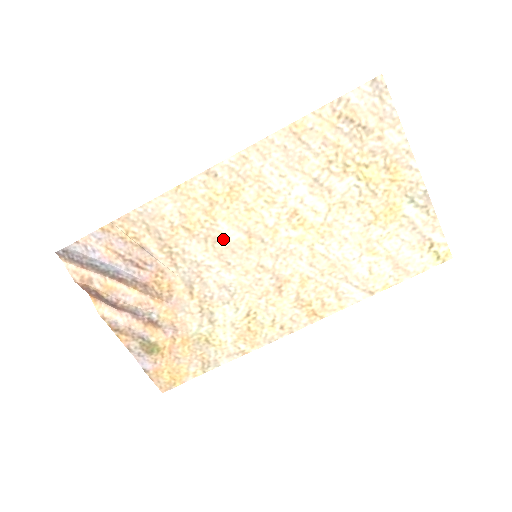
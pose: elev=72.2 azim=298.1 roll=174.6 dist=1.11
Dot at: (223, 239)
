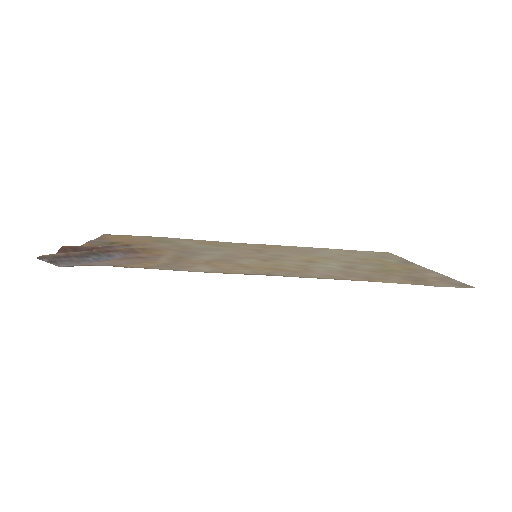
Dot at: (237, 260)
